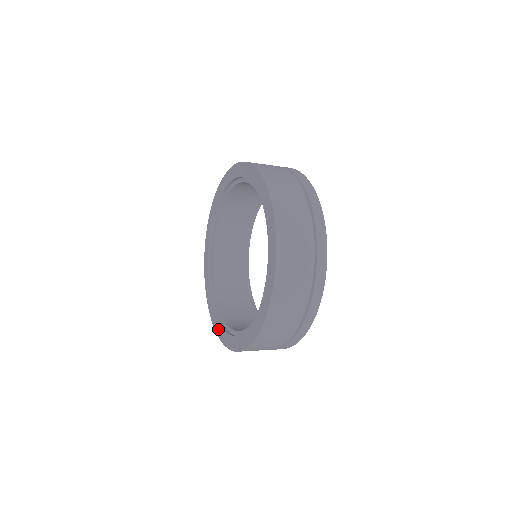
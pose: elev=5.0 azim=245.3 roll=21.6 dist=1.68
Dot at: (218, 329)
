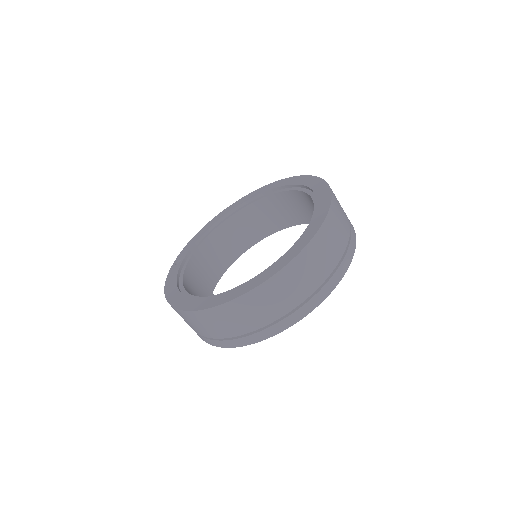
Dot at: (277, 266)
